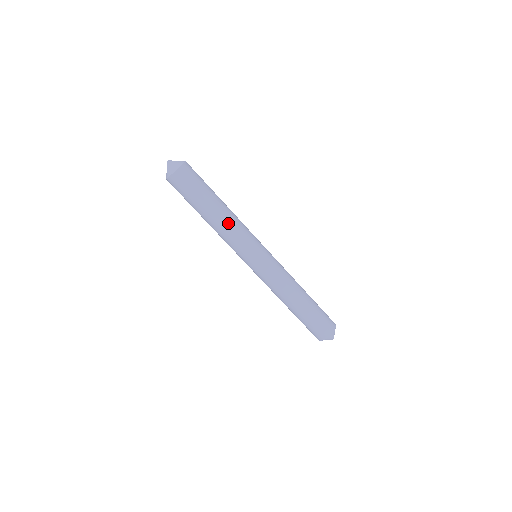
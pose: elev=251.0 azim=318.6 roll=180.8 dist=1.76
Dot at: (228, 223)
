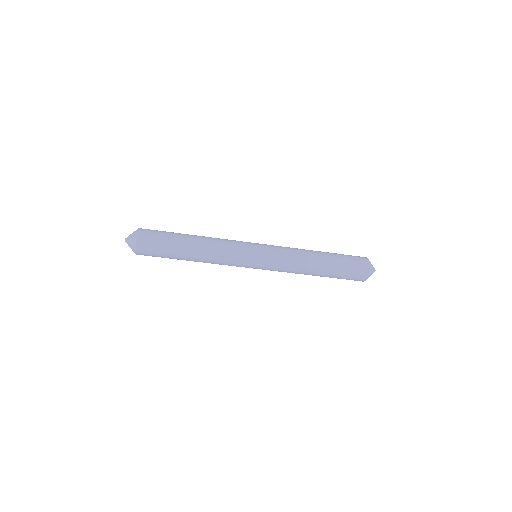
Dot at: (211, 245)
